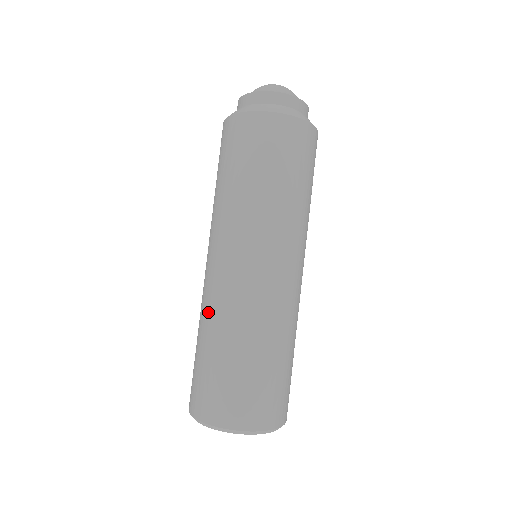
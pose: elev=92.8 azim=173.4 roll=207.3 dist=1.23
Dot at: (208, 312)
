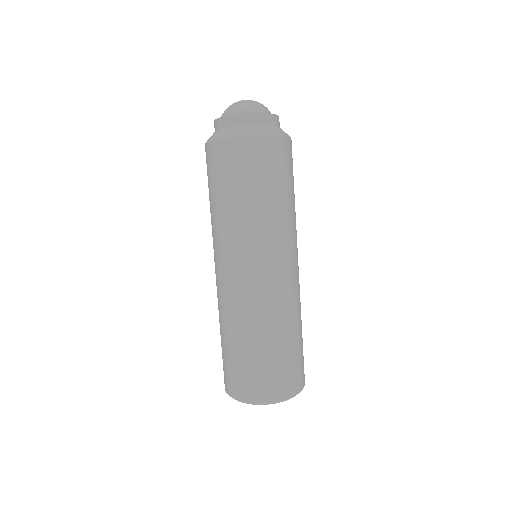
Dot at: (265, 316)
